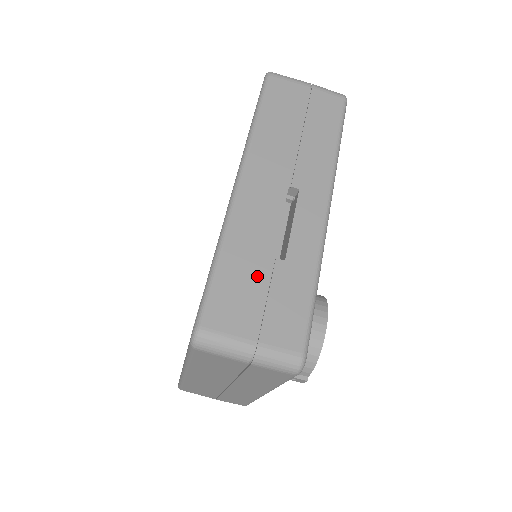
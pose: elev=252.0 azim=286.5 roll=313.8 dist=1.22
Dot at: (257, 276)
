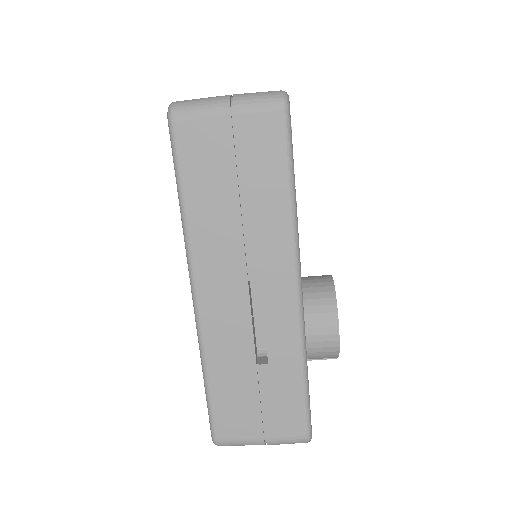
Dot at: (247, 387)
